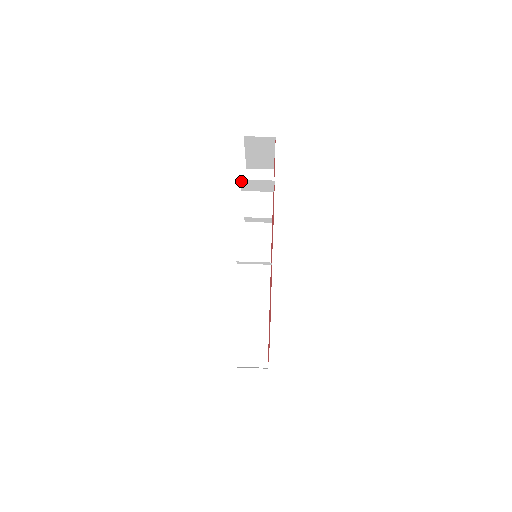
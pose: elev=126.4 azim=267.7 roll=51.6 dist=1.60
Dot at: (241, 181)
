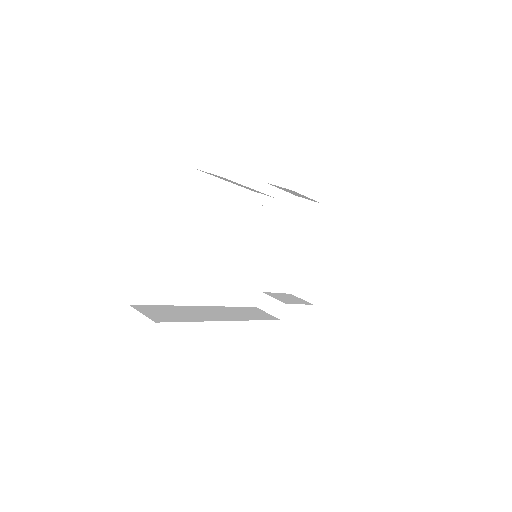
Dot at: (296, 200)
